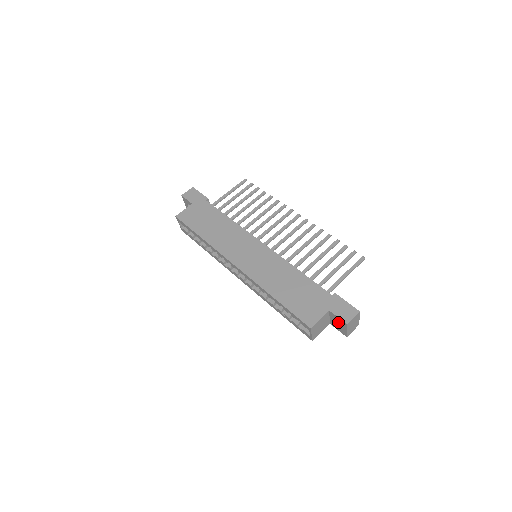
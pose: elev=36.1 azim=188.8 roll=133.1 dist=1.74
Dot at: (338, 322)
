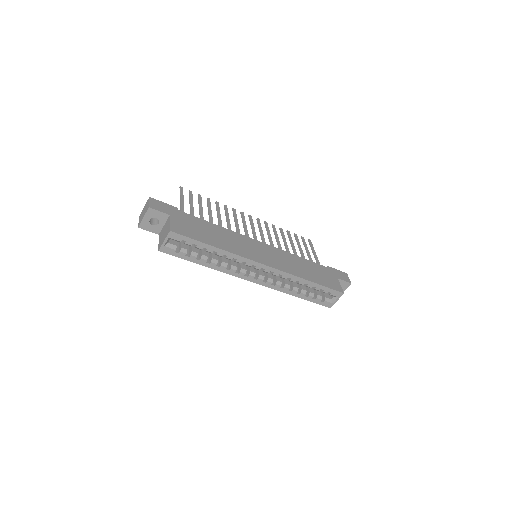
Dot at: occluded
